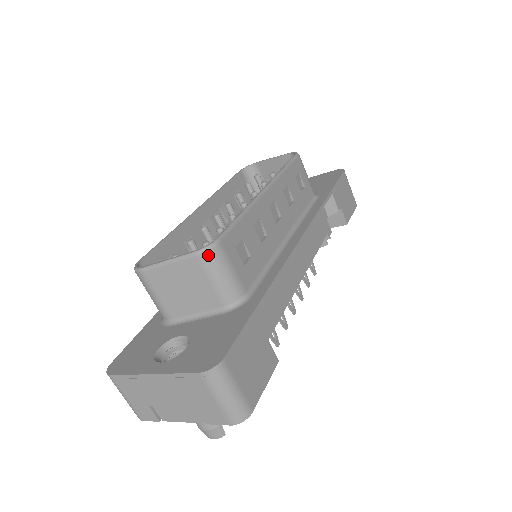
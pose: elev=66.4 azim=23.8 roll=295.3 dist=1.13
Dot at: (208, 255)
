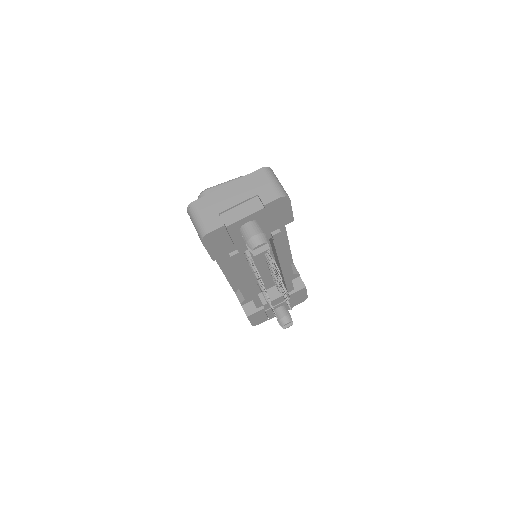
Dot at: occluded
